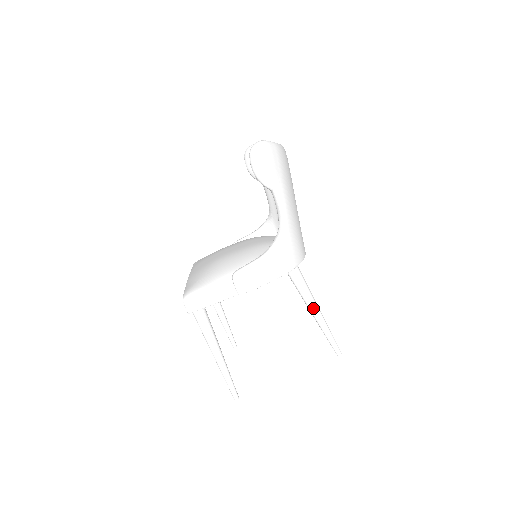
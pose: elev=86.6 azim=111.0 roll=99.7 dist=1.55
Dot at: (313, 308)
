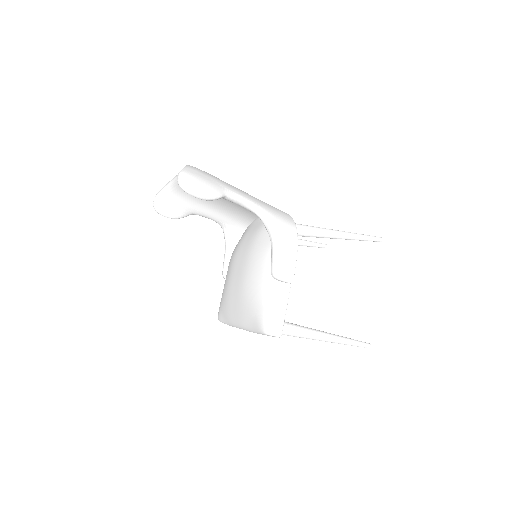
Dot at: (334, 234)
